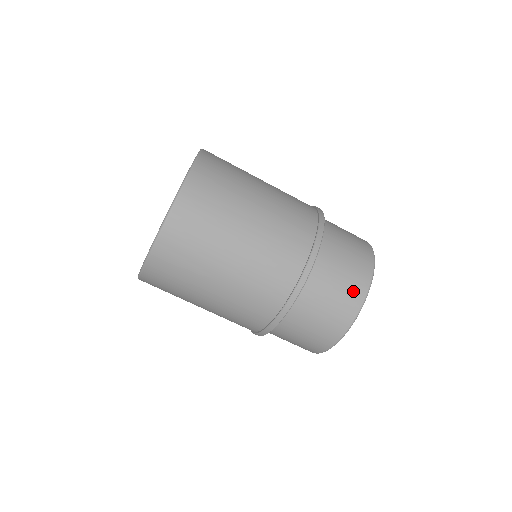
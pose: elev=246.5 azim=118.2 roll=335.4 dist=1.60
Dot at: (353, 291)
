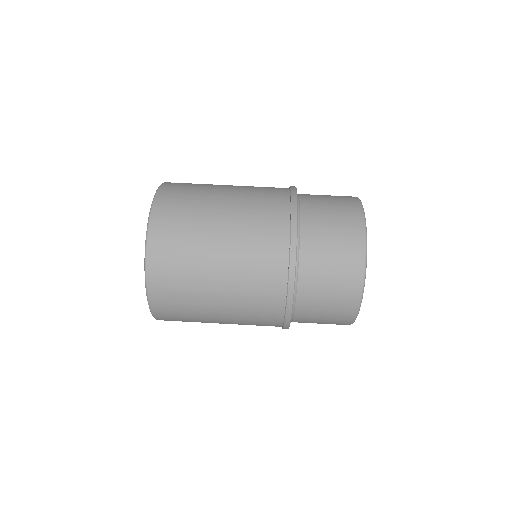
Dot at: (349, 267)
